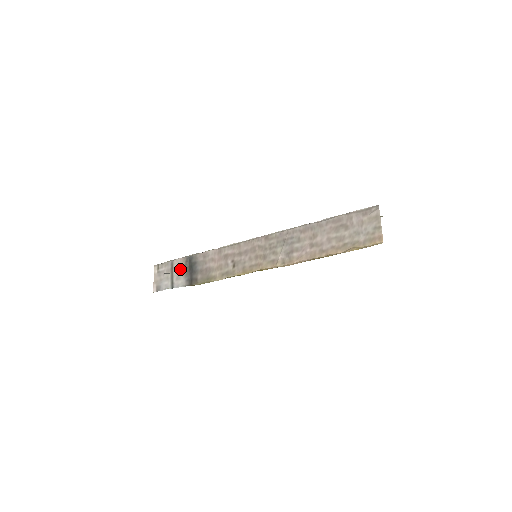
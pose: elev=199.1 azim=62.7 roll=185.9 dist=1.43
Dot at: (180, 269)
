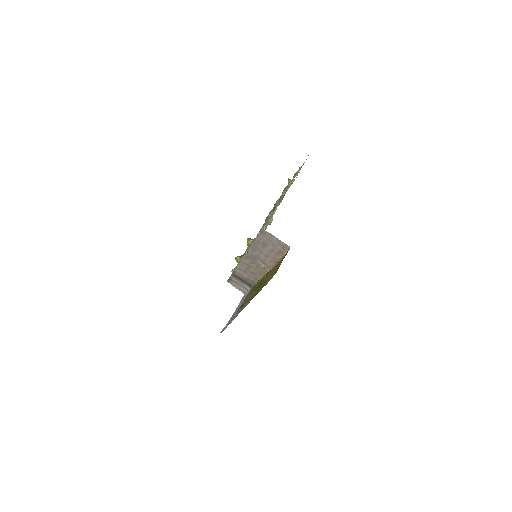
Dot at: (238, 281)
